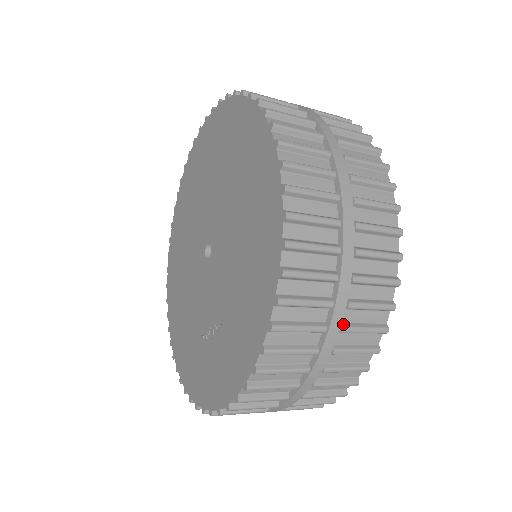
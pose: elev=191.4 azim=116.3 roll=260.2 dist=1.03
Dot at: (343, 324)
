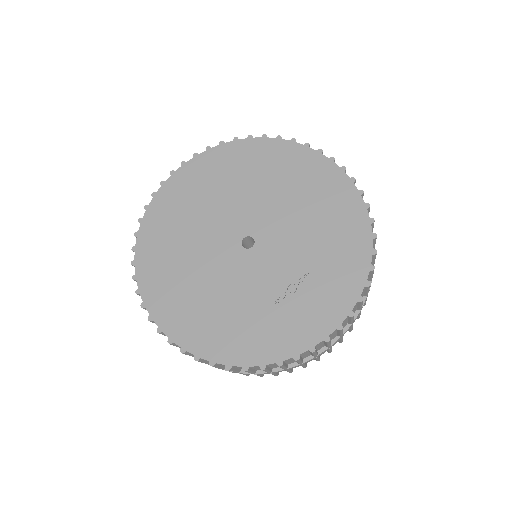
Dot at: occluded
